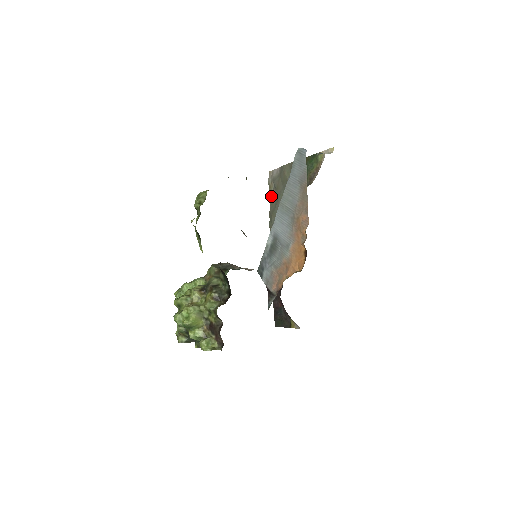
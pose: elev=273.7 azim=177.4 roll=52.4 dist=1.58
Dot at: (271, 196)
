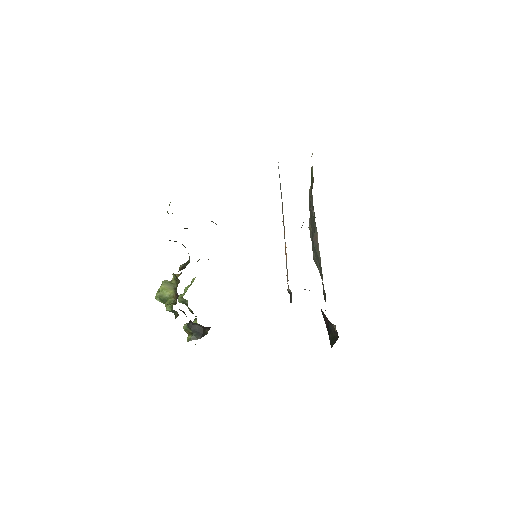
Dot at: (311, 235)
